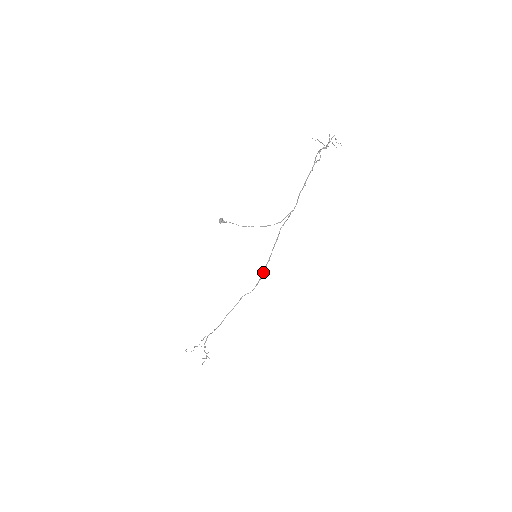
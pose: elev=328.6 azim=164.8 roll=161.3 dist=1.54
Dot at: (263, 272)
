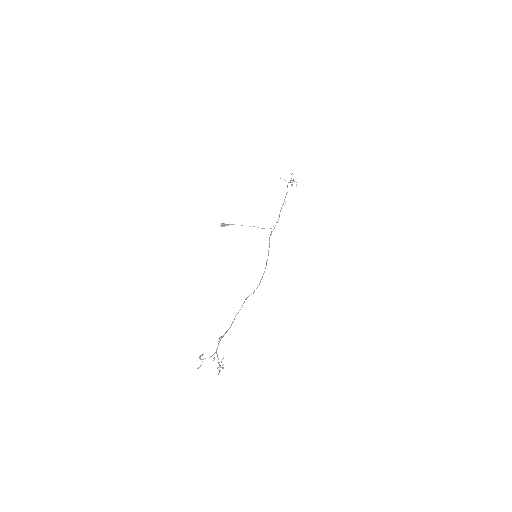
Dot at: occluded
